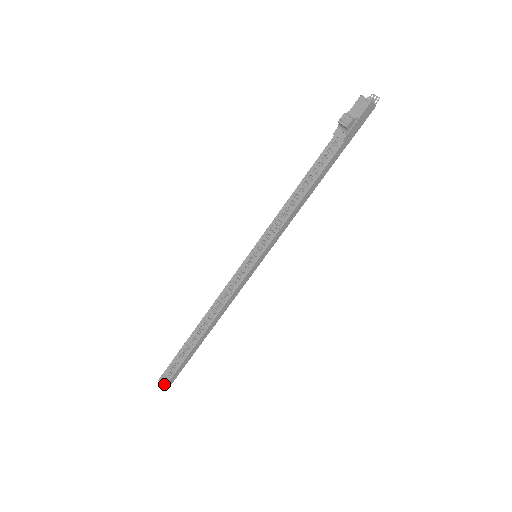
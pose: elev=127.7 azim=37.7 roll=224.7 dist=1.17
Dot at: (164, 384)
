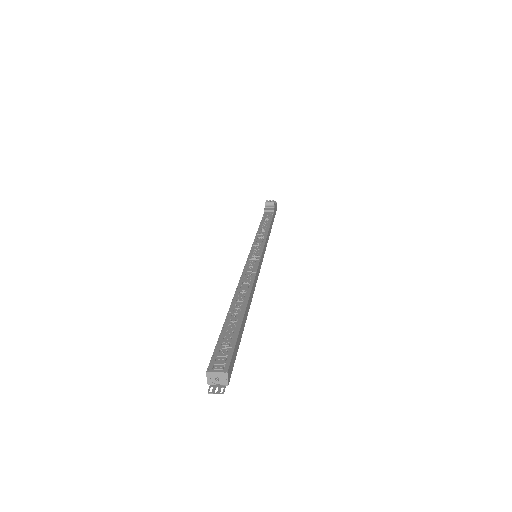
Dot at: (224, 367)
